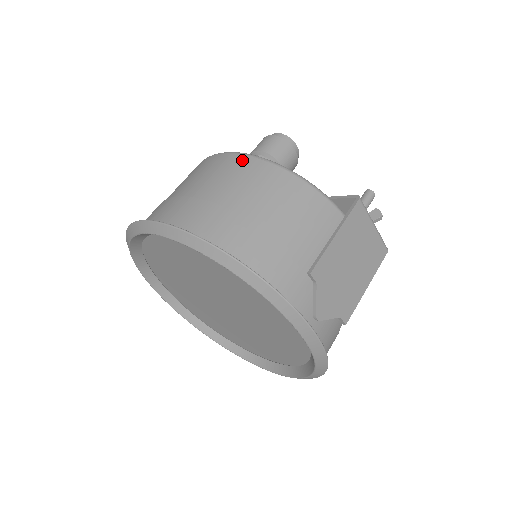
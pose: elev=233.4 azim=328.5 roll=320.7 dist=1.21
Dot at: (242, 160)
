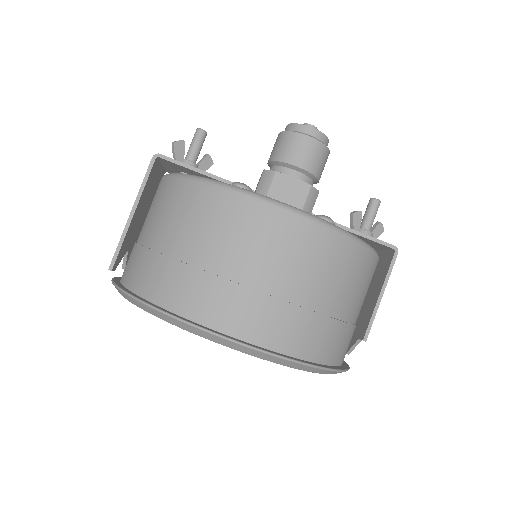
Dot at: (328, 239)
